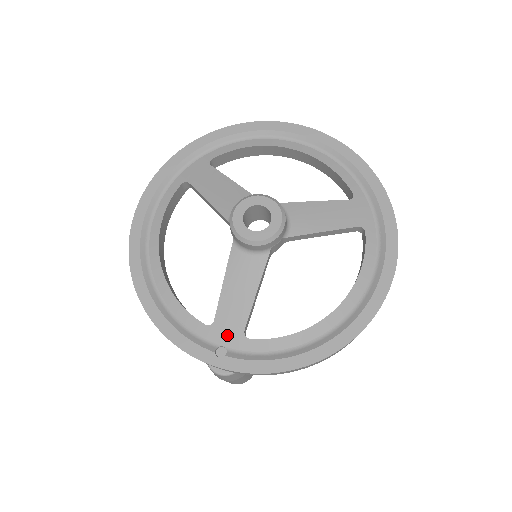
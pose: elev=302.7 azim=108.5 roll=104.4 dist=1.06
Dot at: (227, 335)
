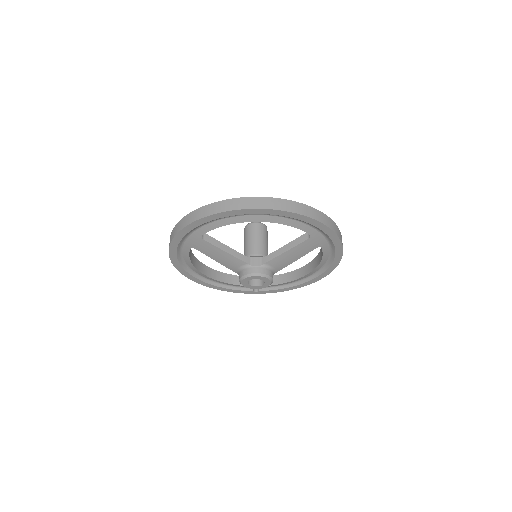
Dot at: occluded
